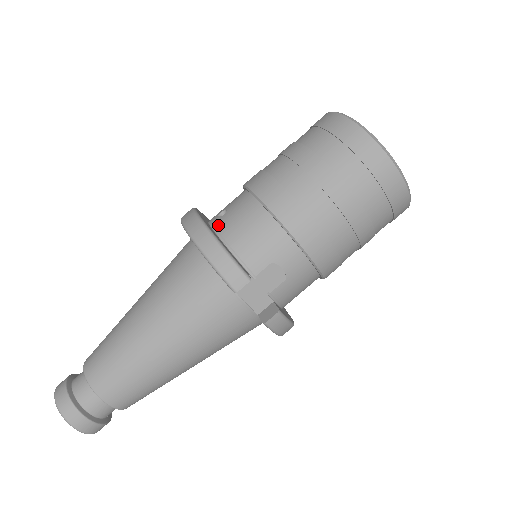
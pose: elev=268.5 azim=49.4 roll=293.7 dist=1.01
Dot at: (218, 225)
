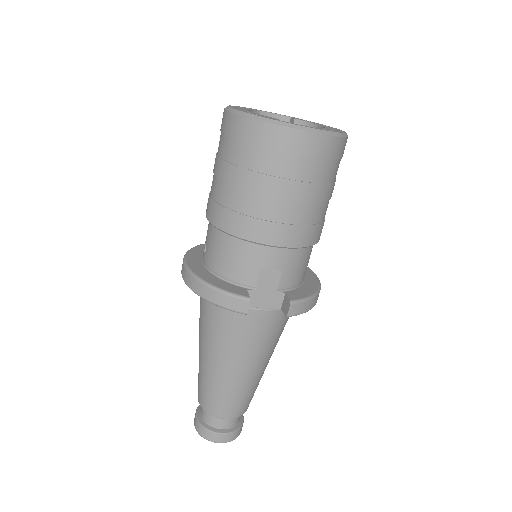
Dot at: (207, 262)
